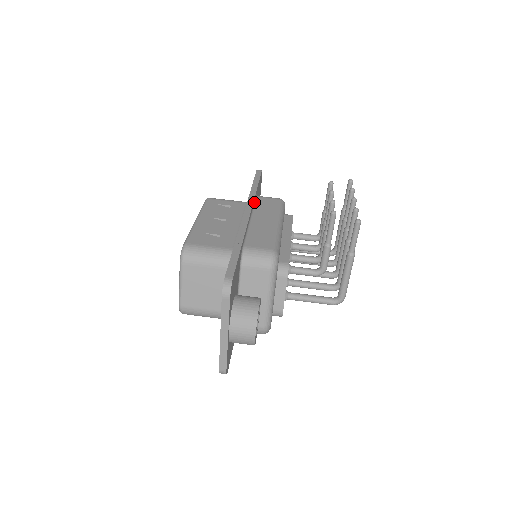
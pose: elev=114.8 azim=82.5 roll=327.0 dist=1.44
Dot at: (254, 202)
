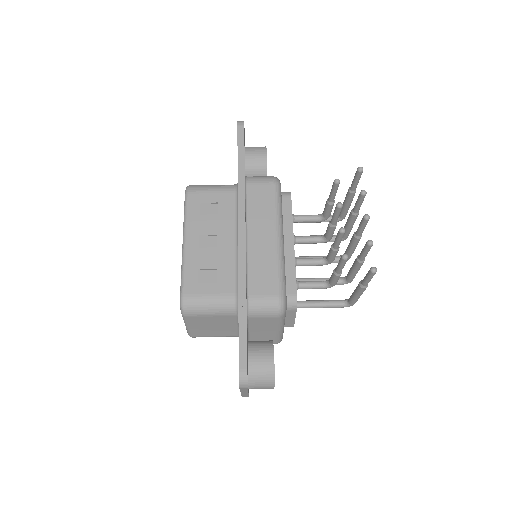
Dot at: (245, 200)
